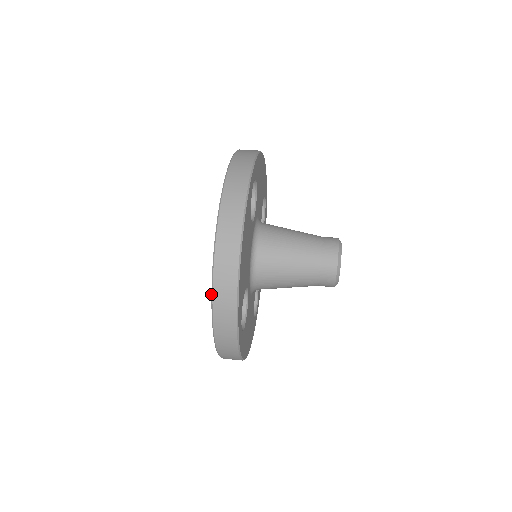
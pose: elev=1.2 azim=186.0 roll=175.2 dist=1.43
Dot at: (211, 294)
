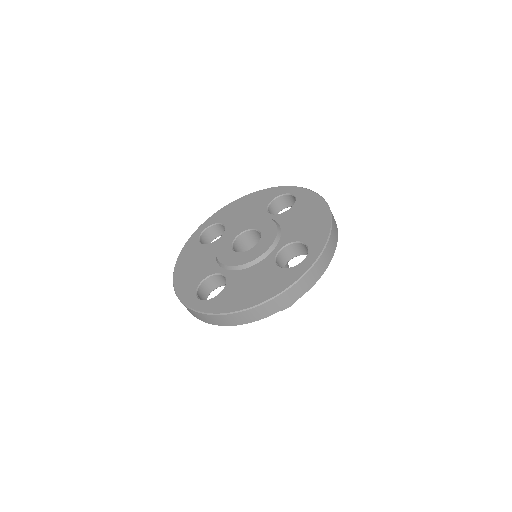
Dot at: (223, 313)
